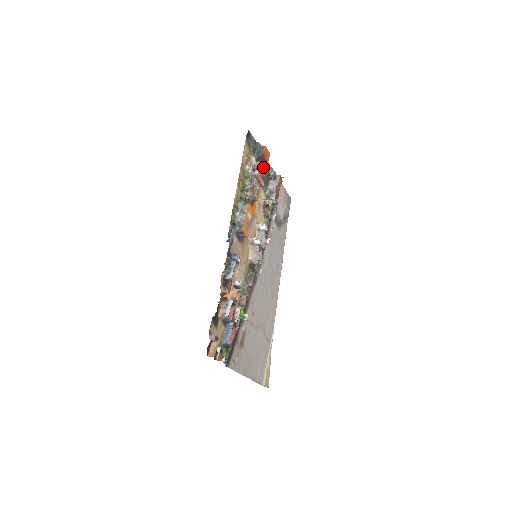
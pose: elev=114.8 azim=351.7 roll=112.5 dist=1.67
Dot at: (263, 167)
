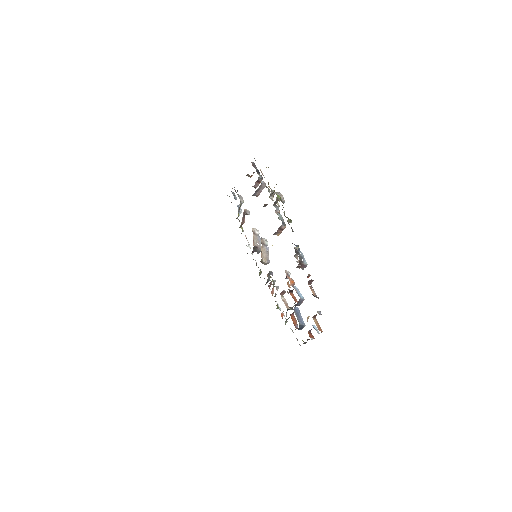
Dot at: occluded
